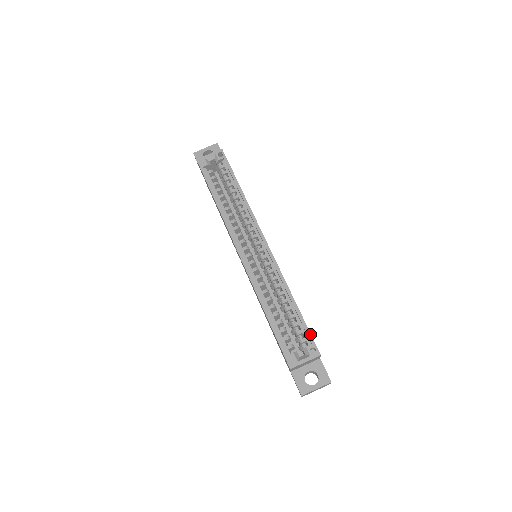
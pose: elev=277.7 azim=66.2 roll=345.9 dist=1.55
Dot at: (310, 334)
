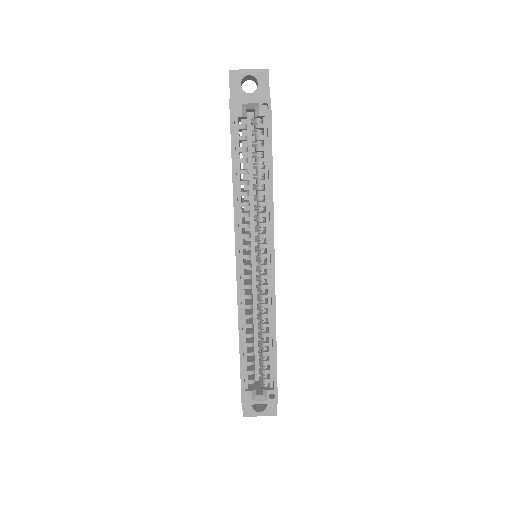
Dot at: (276, 381)
